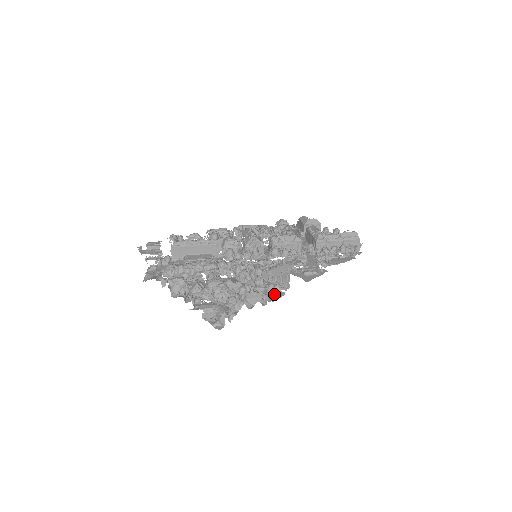
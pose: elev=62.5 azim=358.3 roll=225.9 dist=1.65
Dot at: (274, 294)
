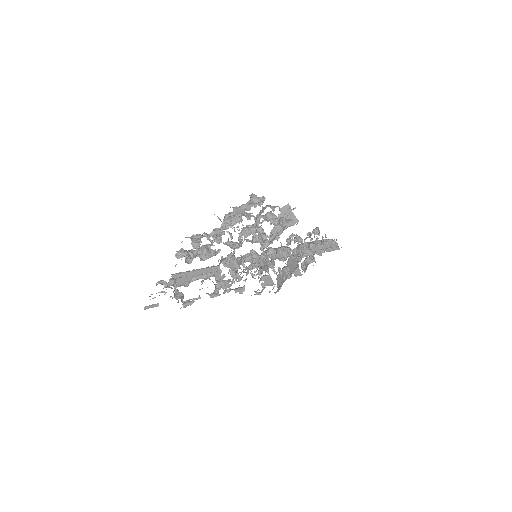
Dot at: occluded
